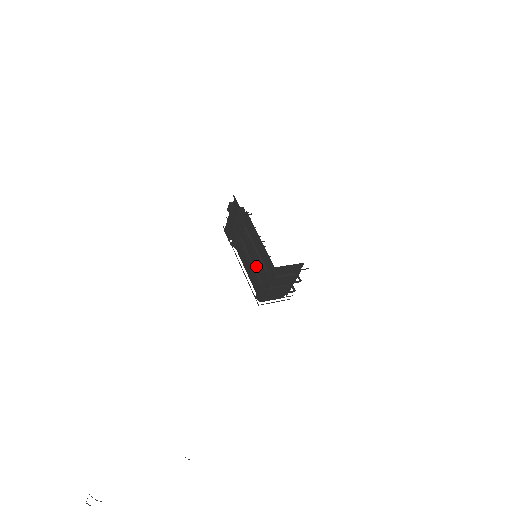
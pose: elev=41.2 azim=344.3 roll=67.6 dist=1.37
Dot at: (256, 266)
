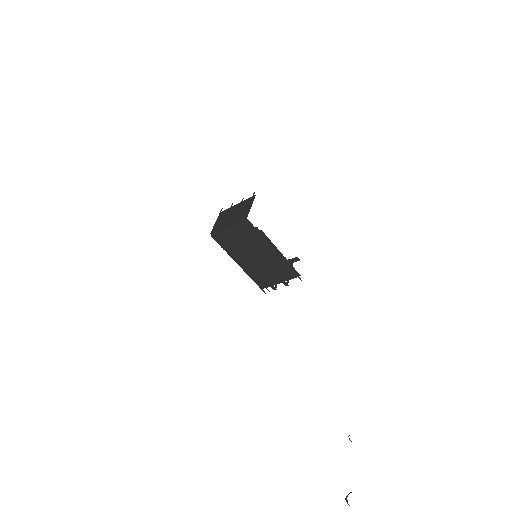
Dot at: (267, 269)
